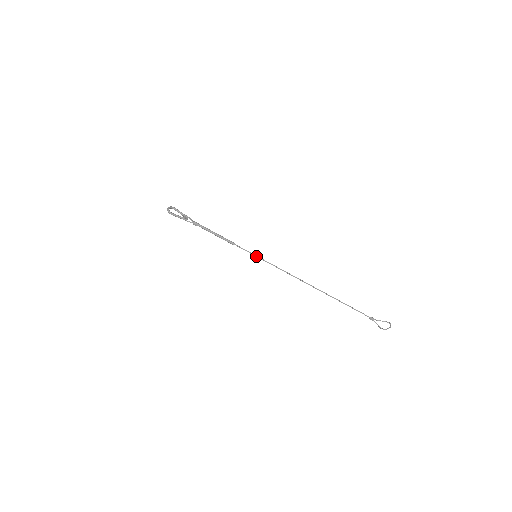
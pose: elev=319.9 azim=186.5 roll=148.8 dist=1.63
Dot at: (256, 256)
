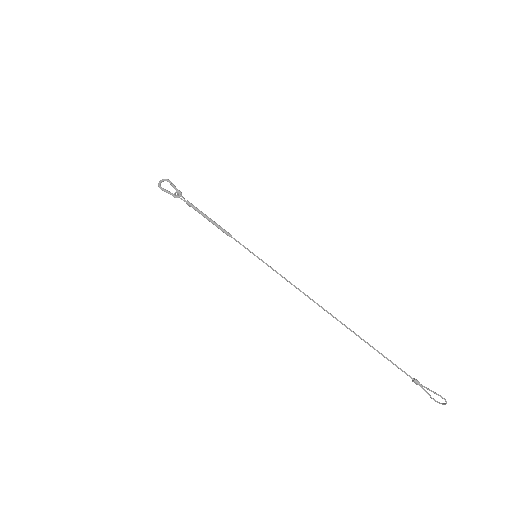
Dot at: (256, 256)
